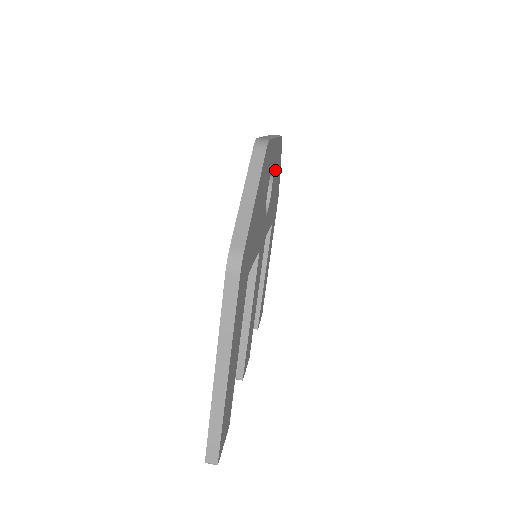
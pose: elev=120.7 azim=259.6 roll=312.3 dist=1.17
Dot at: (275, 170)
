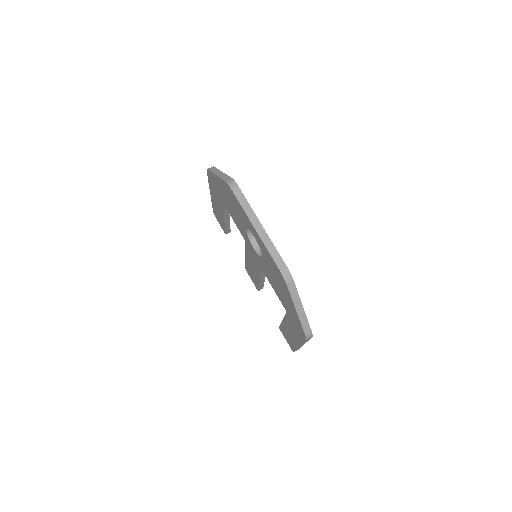
Dot at: occluded
